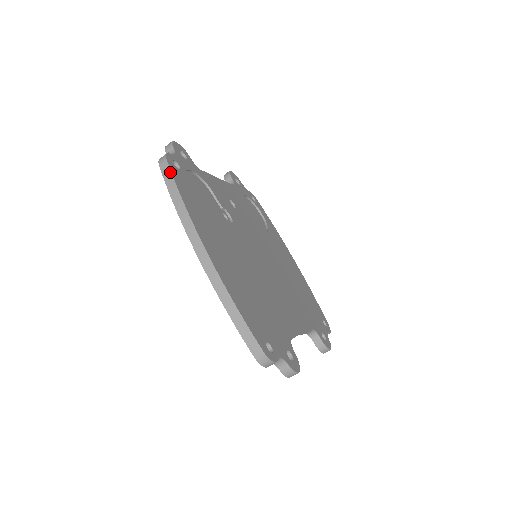
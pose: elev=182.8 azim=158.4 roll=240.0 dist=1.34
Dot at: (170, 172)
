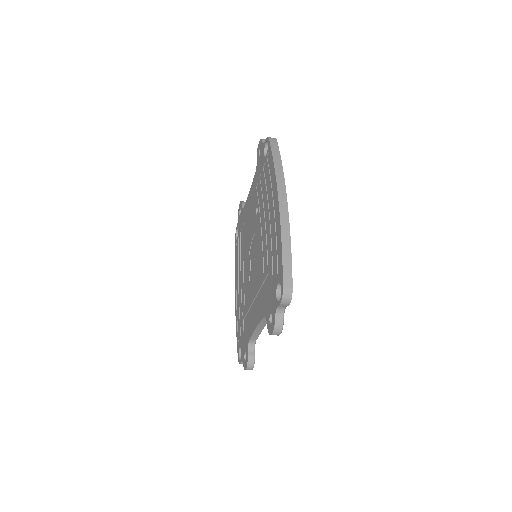
Dot at: (278, 147)
